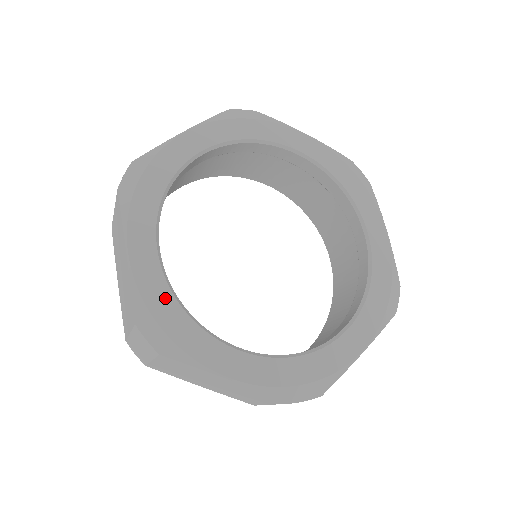
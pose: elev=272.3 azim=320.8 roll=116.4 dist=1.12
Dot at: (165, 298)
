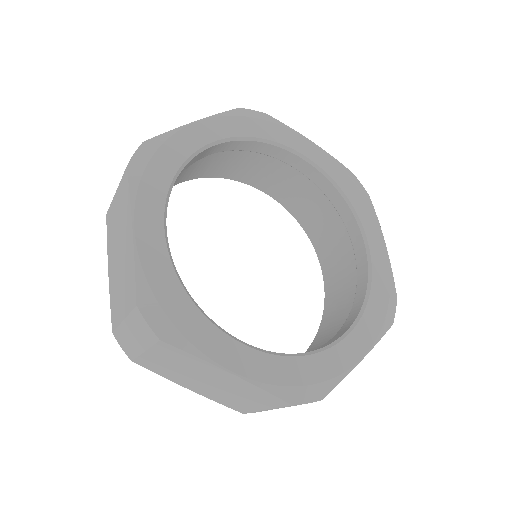
Dot at: (177, 157)
